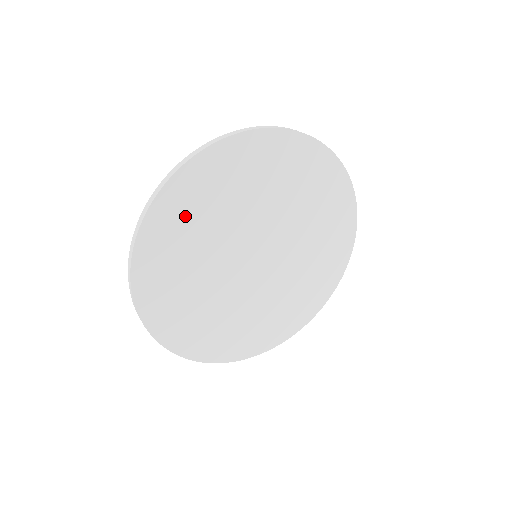
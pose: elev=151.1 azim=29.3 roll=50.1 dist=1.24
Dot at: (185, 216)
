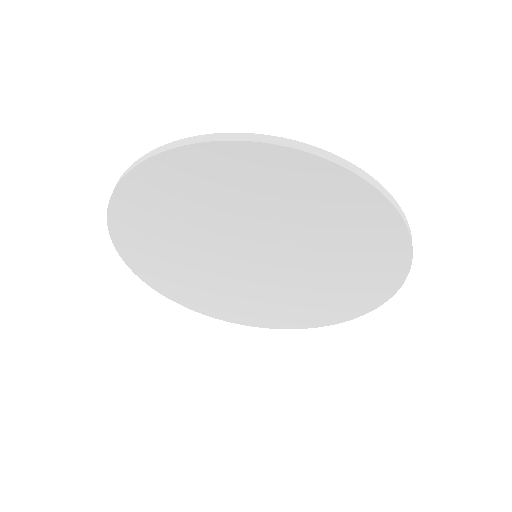
Dot at: (231, 178)
